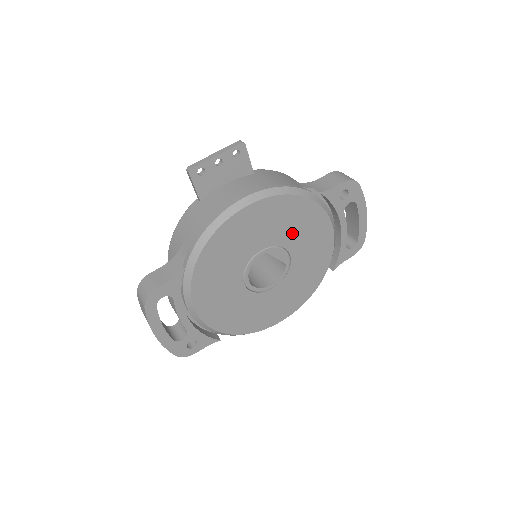
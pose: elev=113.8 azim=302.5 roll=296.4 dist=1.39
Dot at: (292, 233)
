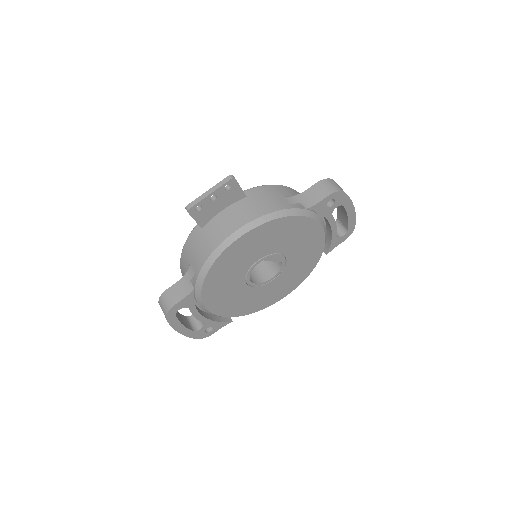
Dot at: (285, 242)
